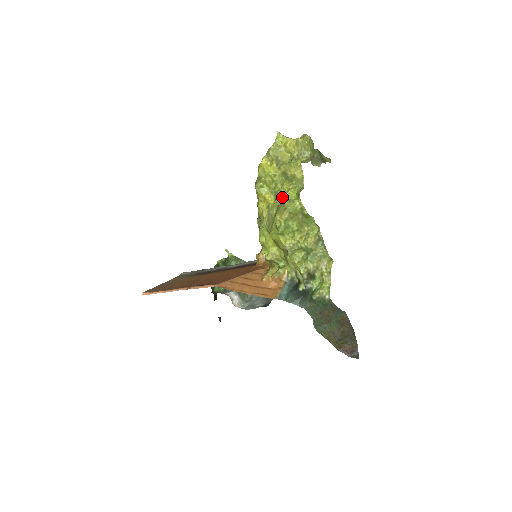
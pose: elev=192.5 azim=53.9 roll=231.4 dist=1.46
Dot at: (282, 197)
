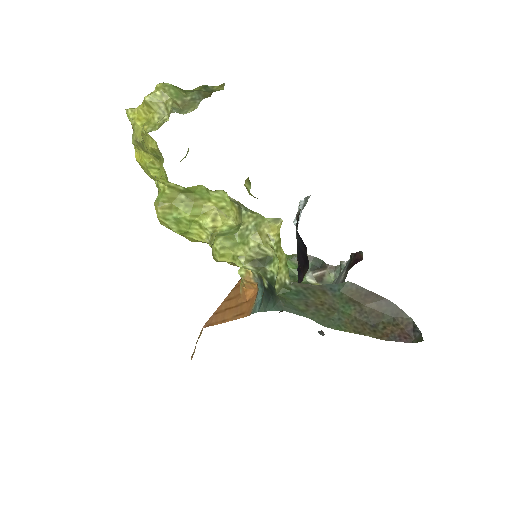
Dot at: occluded
